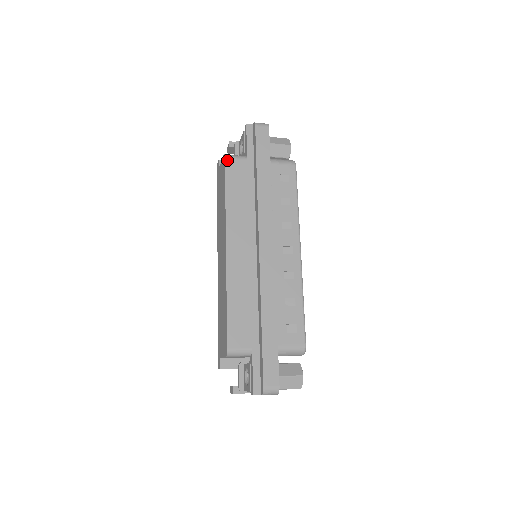
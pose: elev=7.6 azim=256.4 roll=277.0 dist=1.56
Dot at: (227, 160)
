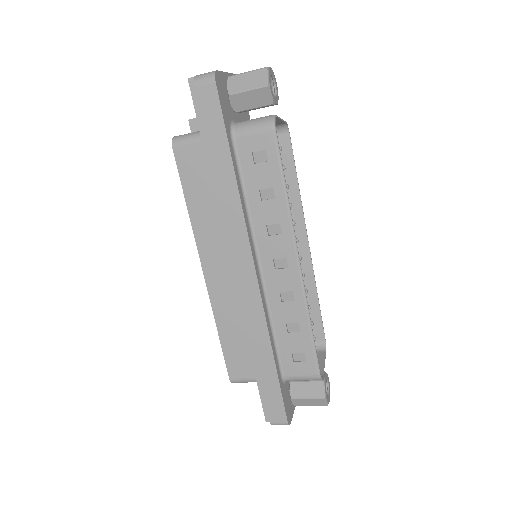
Dot at: (176, 150)
